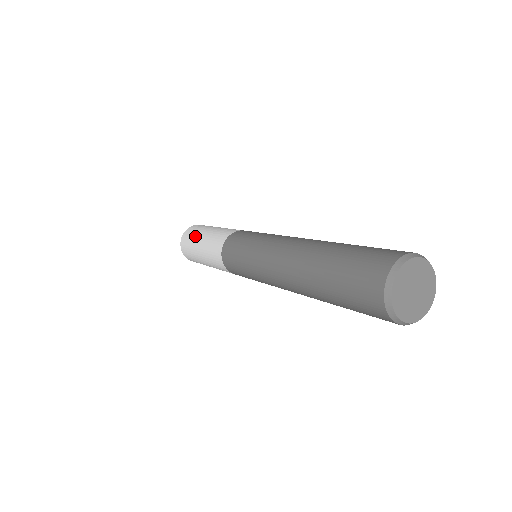
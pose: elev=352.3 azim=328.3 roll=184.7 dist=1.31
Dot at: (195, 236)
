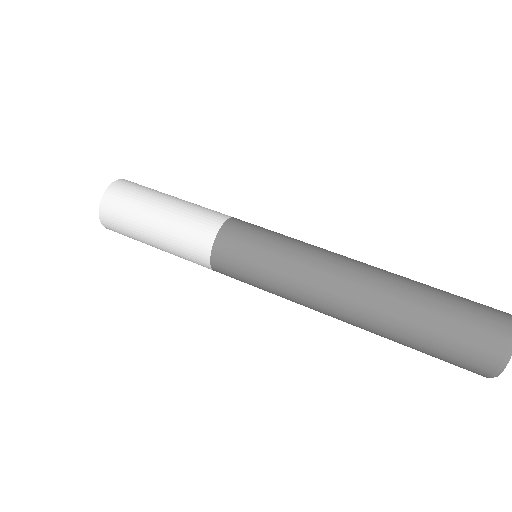
Dot at: (145, 198)
